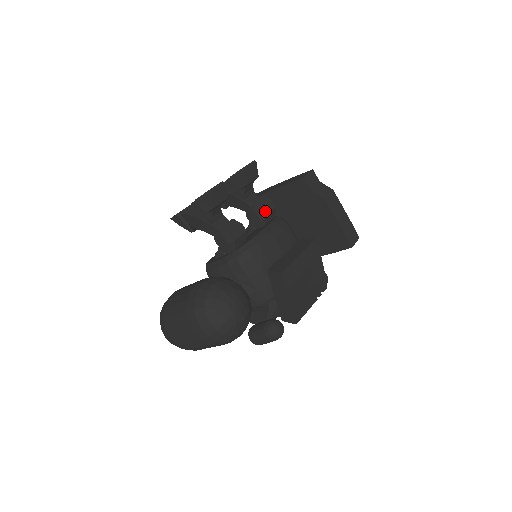
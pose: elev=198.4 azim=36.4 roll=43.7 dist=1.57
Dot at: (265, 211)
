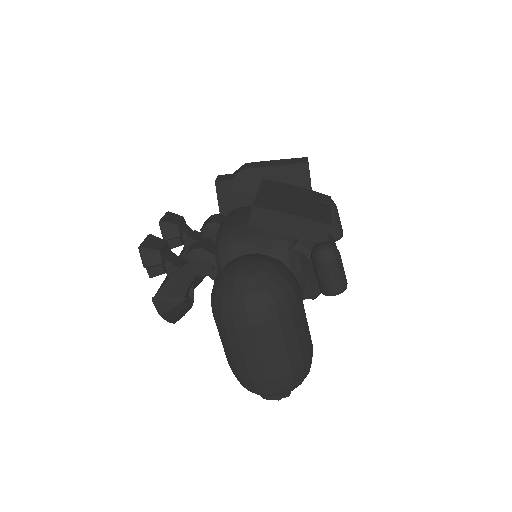
Dot at: (212, 221)
